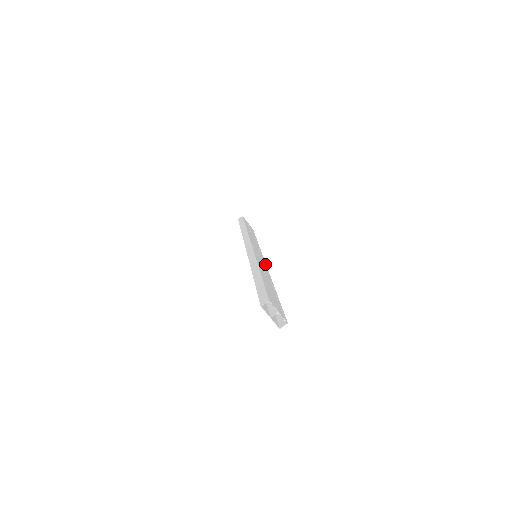
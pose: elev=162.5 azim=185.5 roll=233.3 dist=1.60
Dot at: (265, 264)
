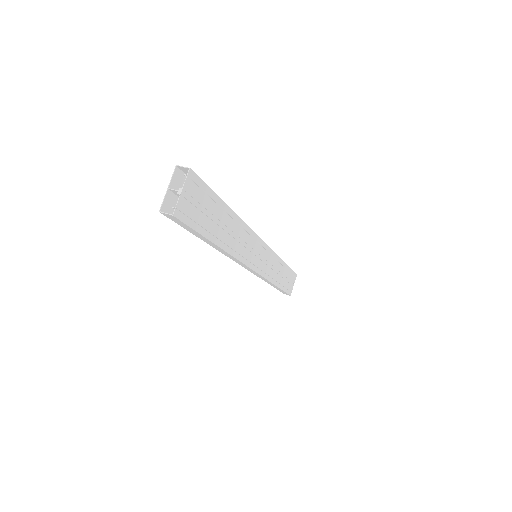
Dot at: (252, 266)
